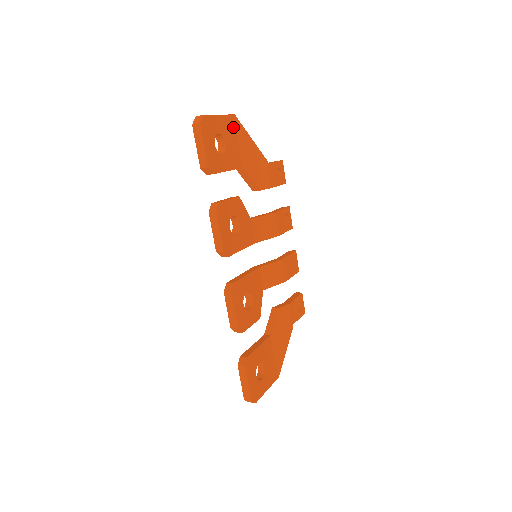
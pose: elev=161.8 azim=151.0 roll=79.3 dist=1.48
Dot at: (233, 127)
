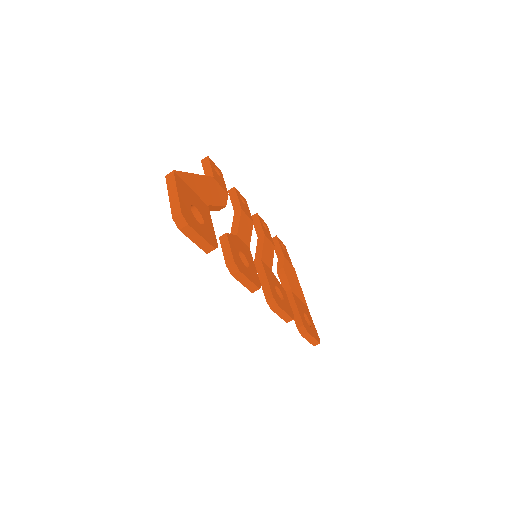
Dot at: (182, 183)
